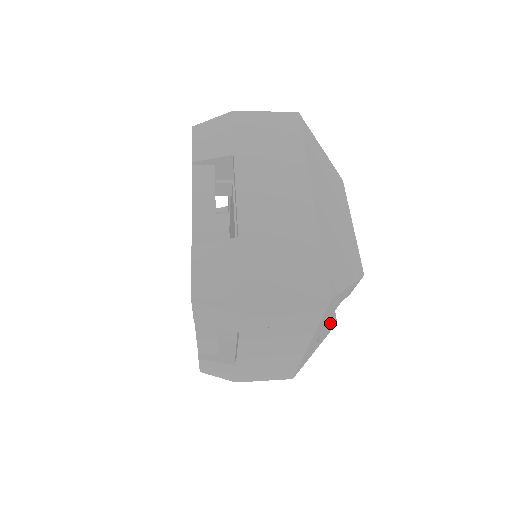
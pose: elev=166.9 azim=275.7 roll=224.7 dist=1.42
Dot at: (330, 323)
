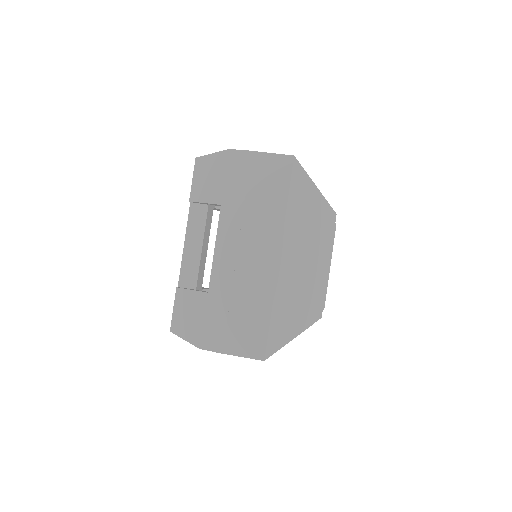
Dot at: occluded
